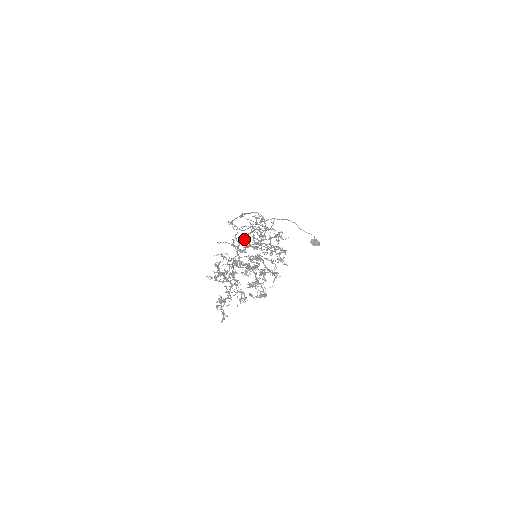
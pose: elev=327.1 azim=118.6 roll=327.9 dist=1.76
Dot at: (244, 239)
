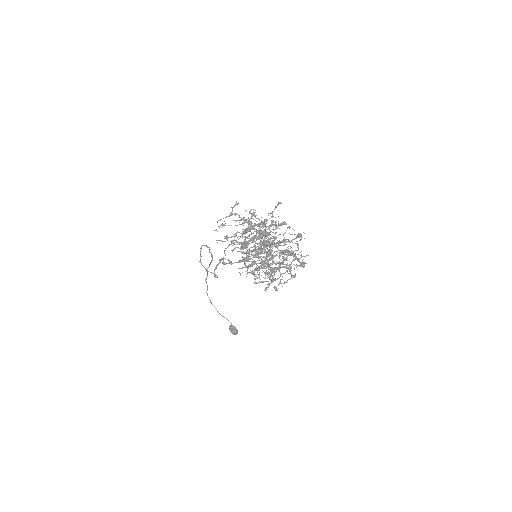
Dot at: occluded
